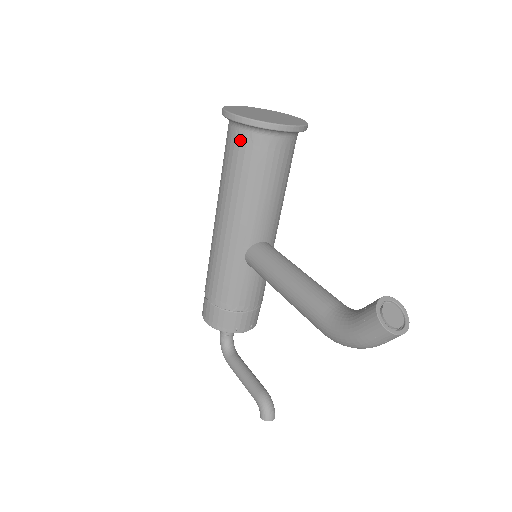
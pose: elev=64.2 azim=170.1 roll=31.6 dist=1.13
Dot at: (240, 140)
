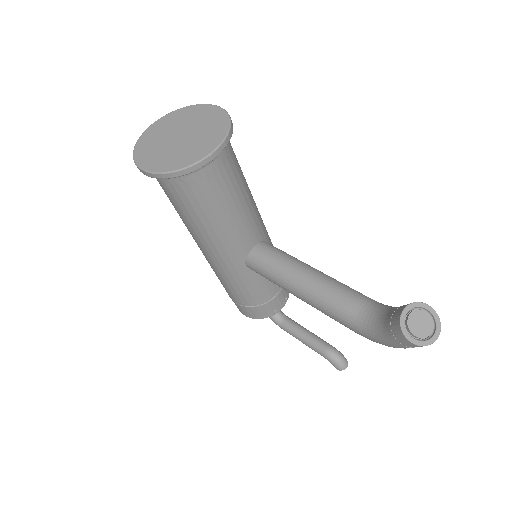
Dot at: (173, 187)
